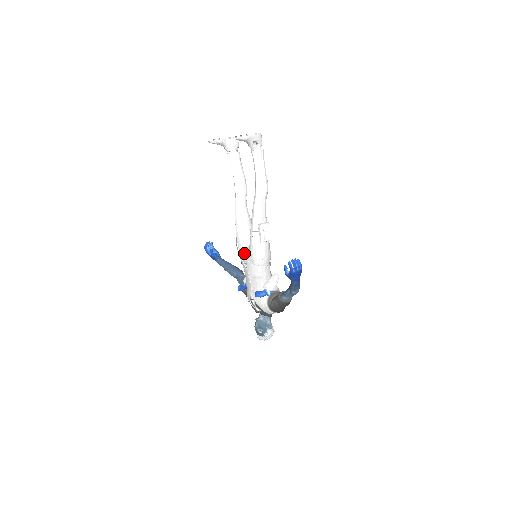
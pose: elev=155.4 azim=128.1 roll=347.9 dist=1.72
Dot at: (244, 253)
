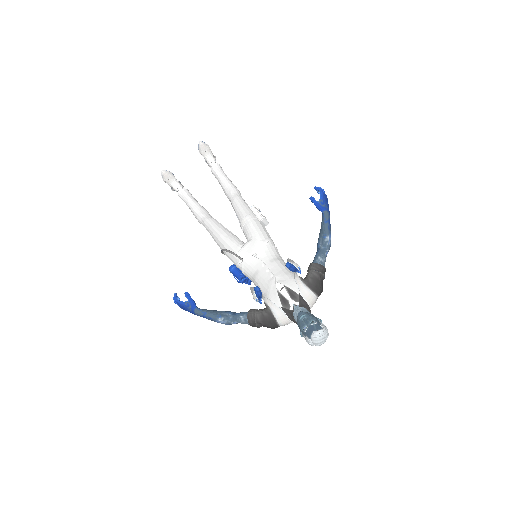
Dot at: (245, 247)
